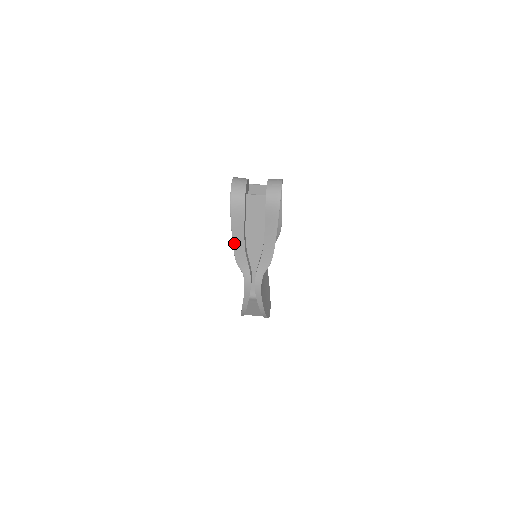
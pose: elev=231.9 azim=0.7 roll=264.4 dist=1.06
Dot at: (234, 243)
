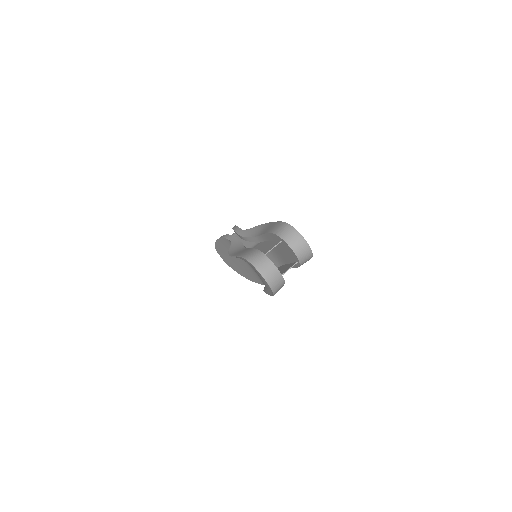
Dot at: (267, 292)
